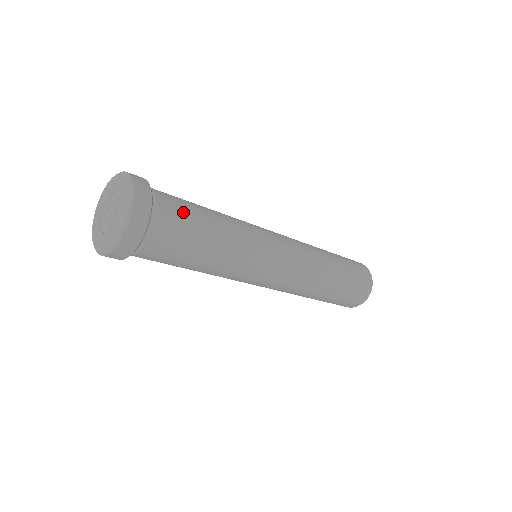
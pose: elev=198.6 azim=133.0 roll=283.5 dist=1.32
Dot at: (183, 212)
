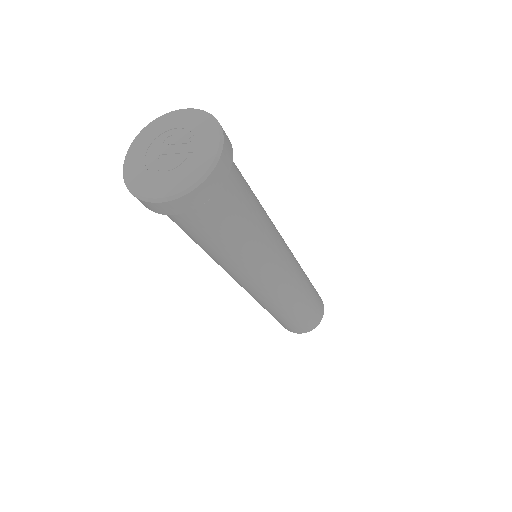
Dot at: (242, 177)
